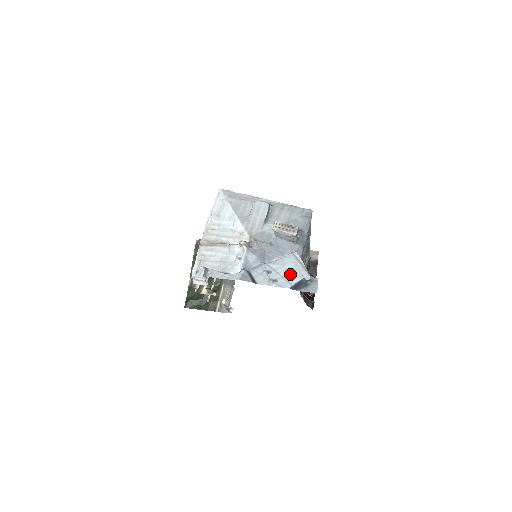
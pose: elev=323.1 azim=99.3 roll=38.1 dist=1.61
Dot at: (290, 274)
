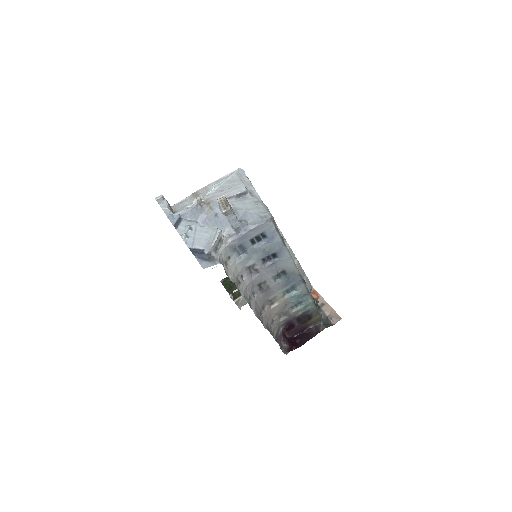
Dot at: (200, 240)
